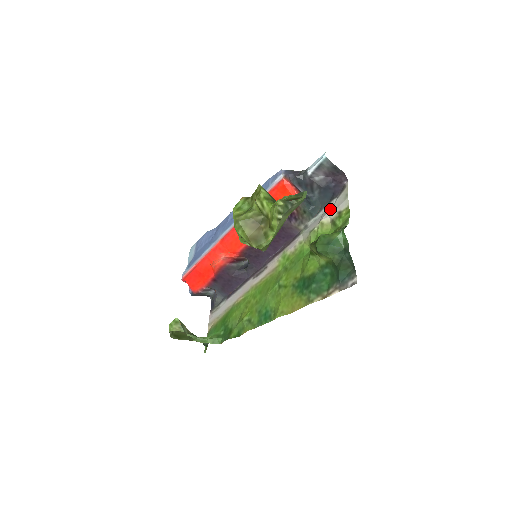
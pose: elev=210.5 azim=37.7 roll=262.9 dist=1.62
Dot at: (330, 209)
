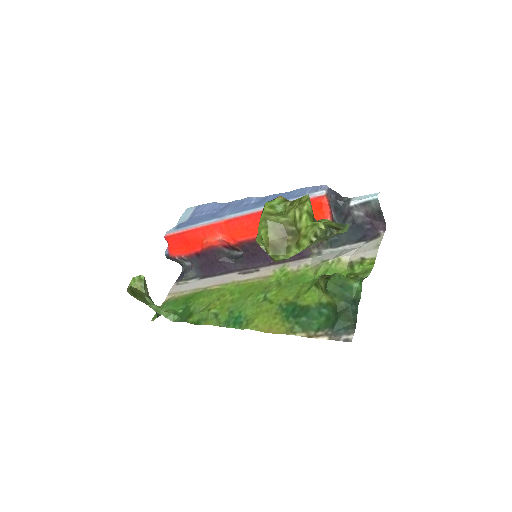
Dot at: (354, 250)
